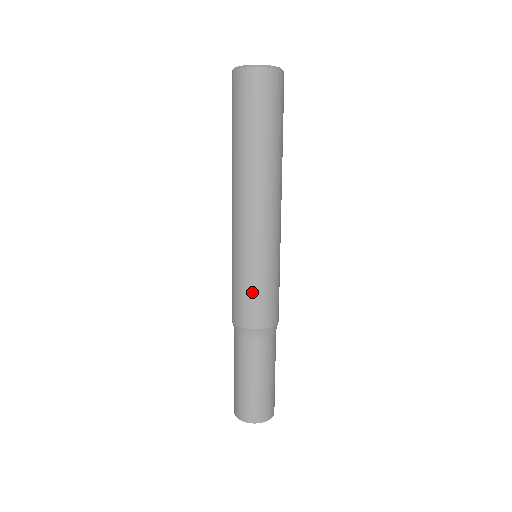
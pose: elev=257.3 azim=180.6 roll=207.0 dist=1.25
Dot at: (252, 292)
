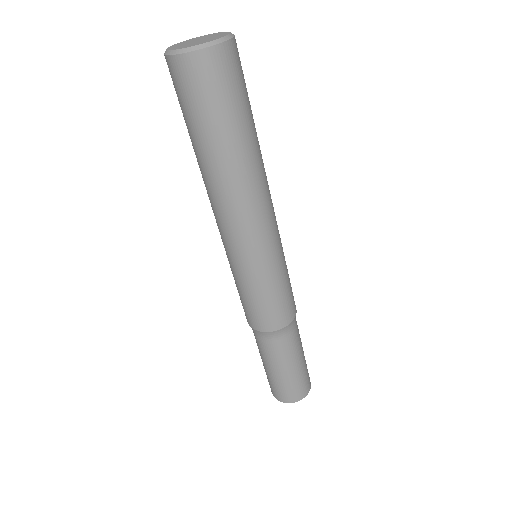
Dot at: (273, 297)
